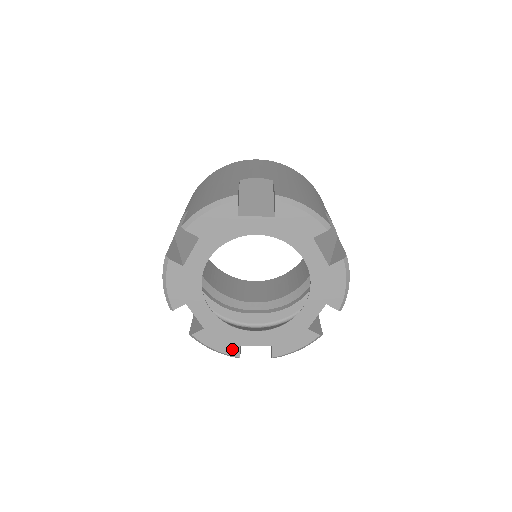
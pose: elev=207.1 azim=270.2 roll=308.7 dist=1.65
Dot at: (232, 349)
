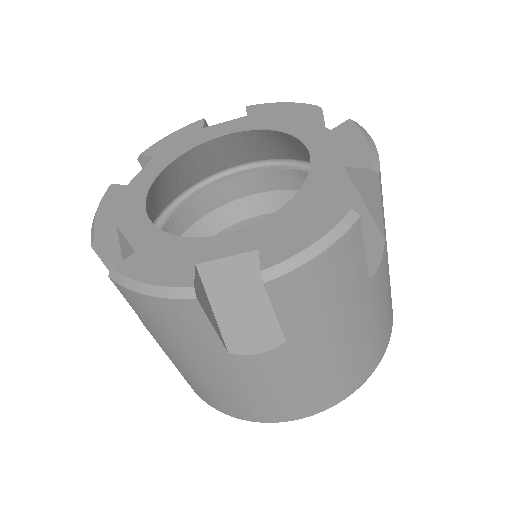
Dot at: (180, 274)
